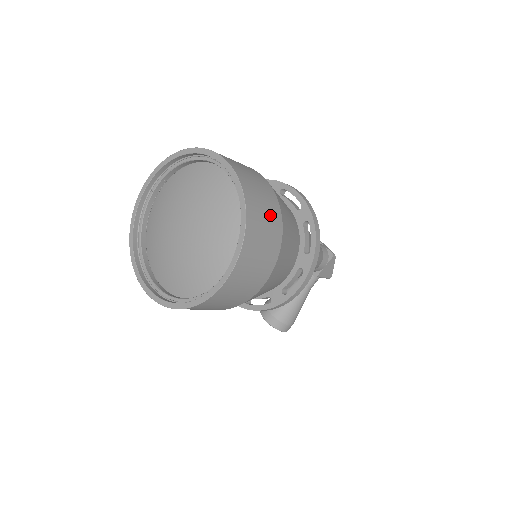
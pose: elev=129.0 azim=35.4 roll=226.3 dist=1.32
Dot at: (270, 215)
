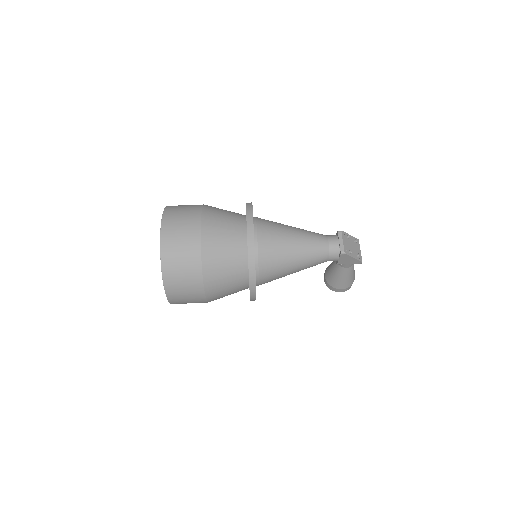
Dot at: (187, 266)
